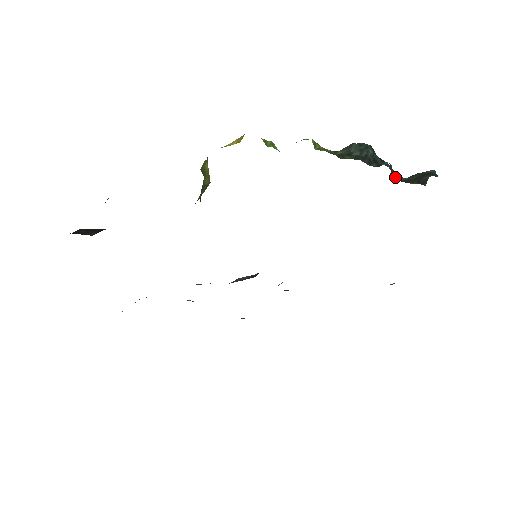
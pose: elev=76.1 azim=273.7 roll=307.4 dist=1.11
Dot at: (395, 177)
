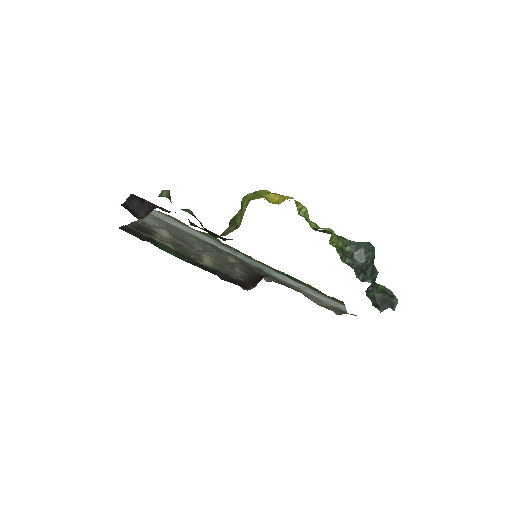
Dot at: (367, 295)
